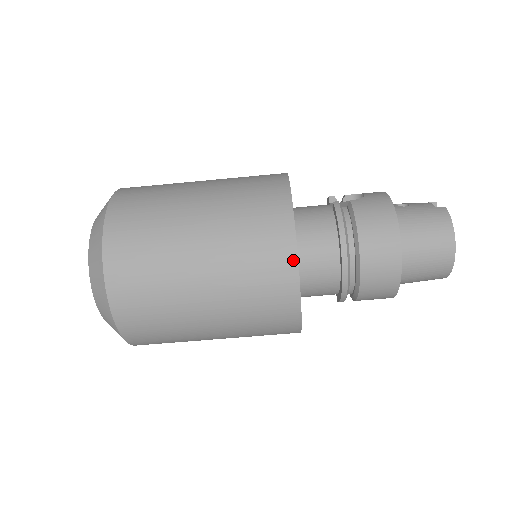
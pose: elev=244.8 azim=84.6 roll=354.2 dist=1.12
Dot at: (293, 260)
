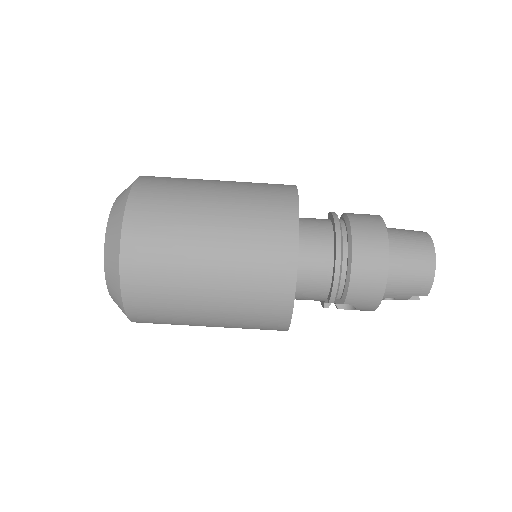
Dot at: (295, 213)
